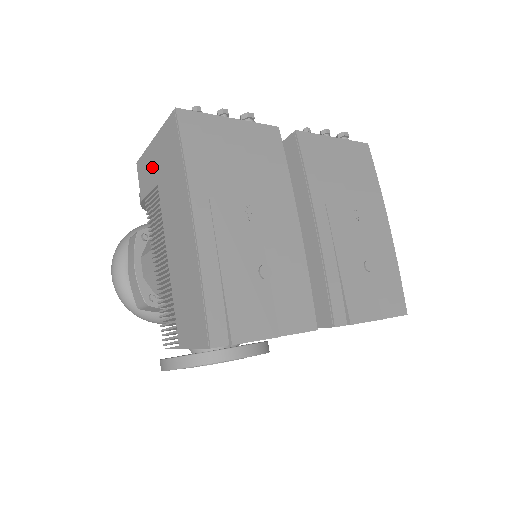
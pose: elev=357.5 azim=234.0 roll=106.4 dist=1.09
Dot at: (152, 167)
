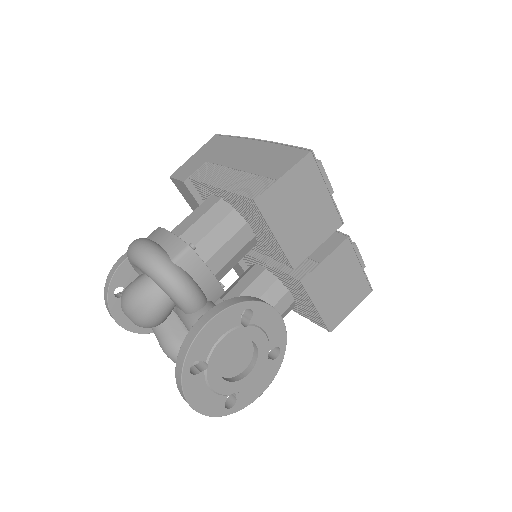
Dot at: (195, 162)
